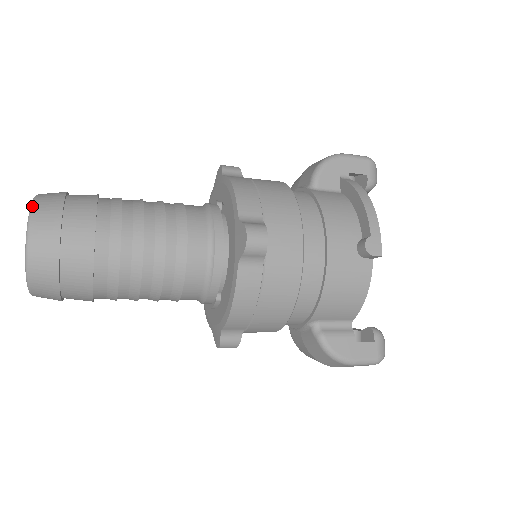
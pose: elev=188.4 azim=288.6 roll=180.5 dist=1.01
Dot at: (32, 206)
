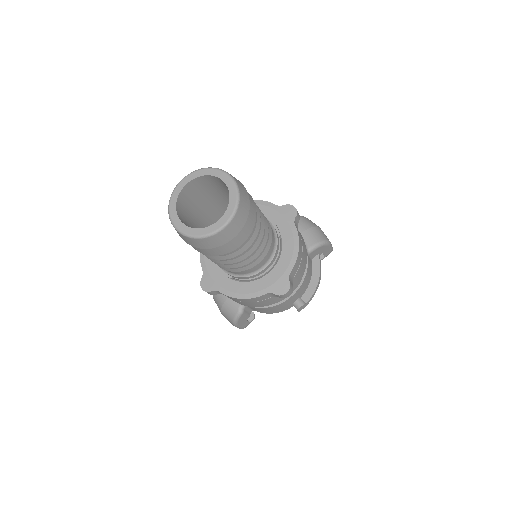
Dot at: (238, 207)
